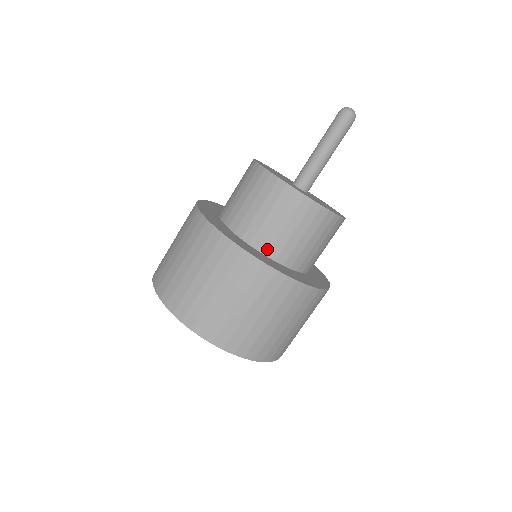
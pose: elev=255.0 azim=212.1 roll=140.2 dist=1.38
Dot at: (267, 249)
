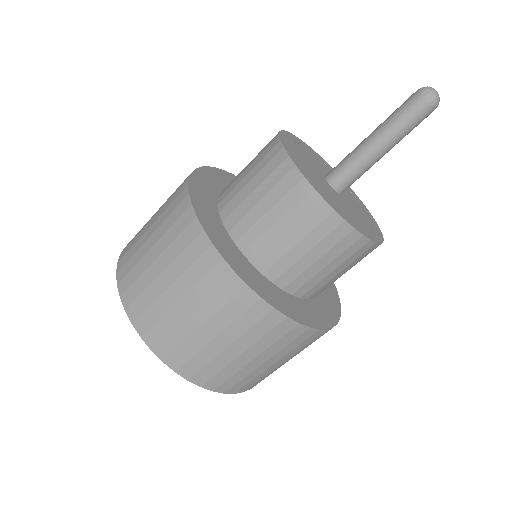
Dot at: (286, 283)
